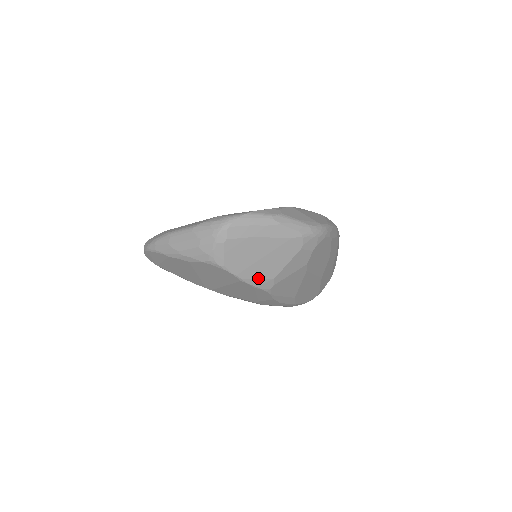
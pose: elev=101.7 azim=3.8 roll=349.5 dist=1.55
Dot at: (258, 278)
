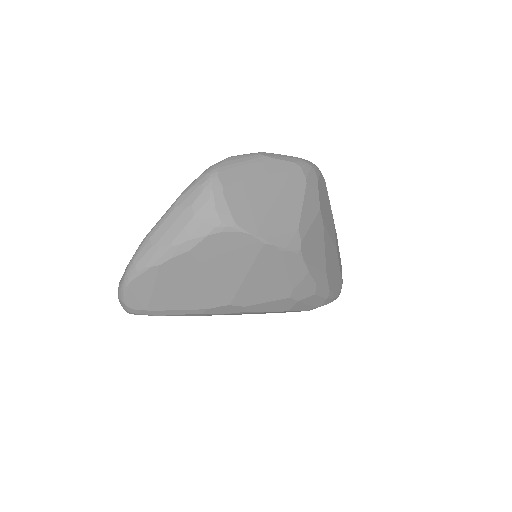
Dot at: (281, 234)
